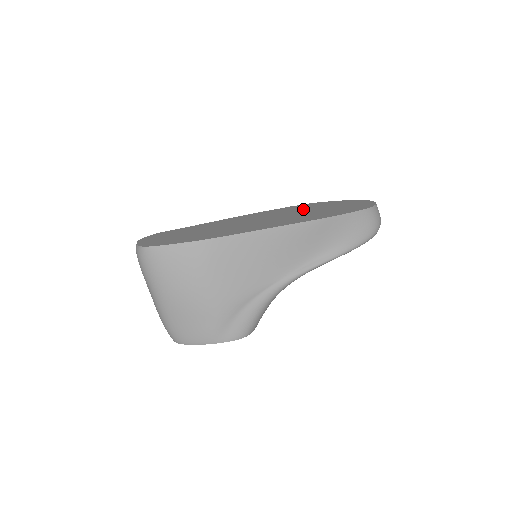
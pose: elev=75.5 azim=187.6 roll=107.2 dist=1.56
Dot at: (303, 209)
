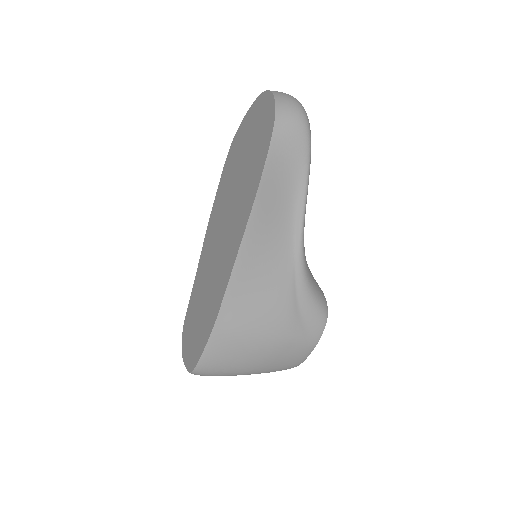
Dot at: (233, 172)
